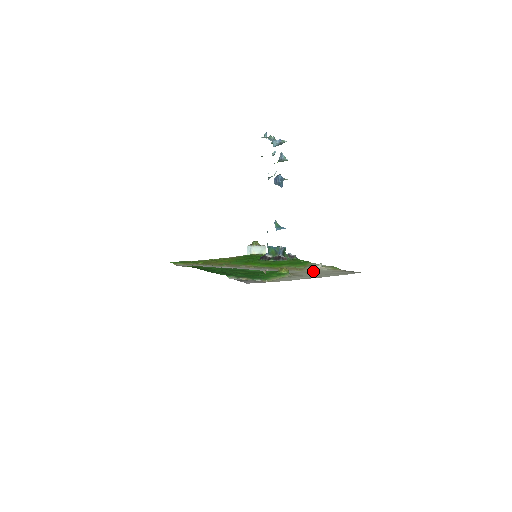
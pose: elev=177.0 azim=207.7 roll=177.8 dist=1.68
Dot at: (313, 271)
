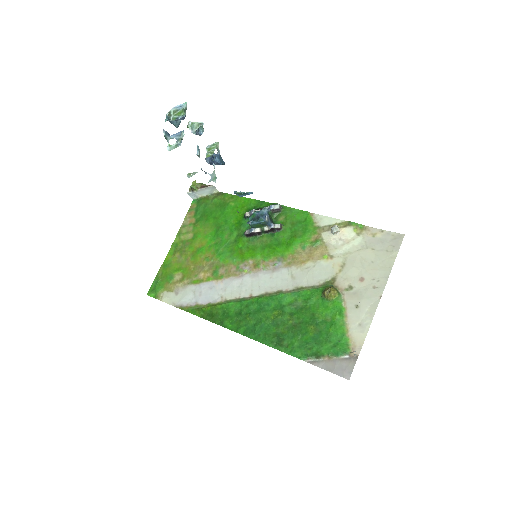
Dot at: (346, 255)
